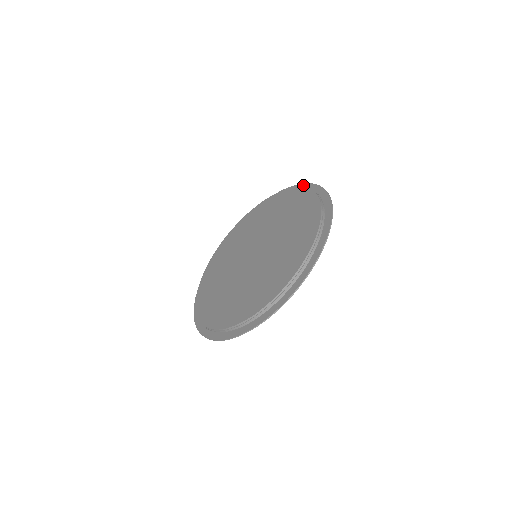
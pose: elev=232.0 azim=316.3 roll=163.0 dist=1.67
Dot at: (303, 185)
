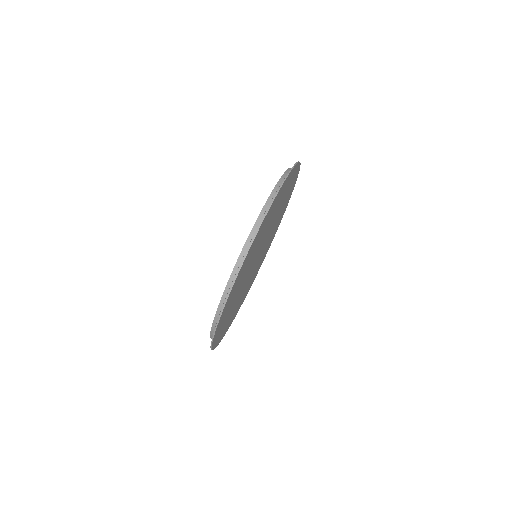
Dot at: occluded
